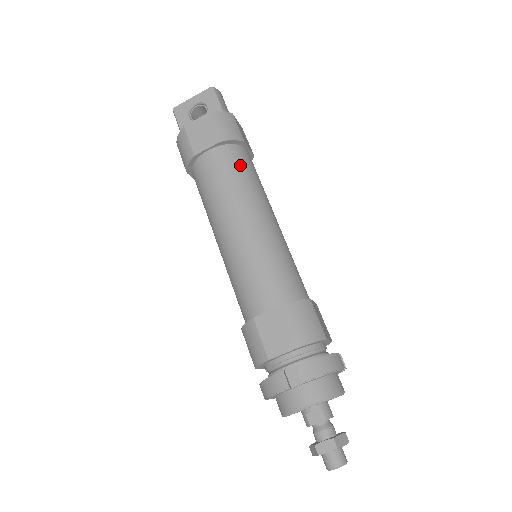
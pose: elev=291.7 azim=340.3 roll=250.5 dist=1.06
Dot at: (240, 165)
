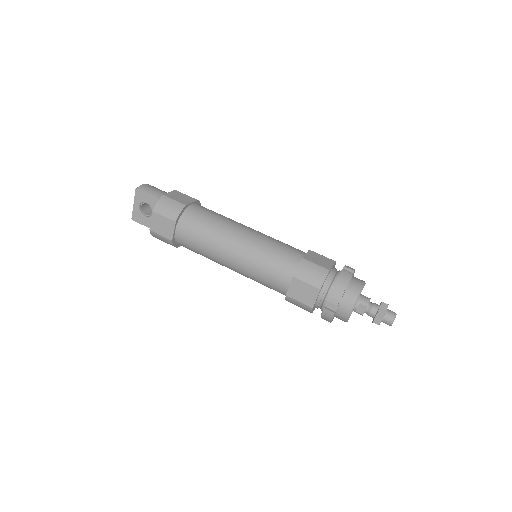
Dot at: (198, 222)
